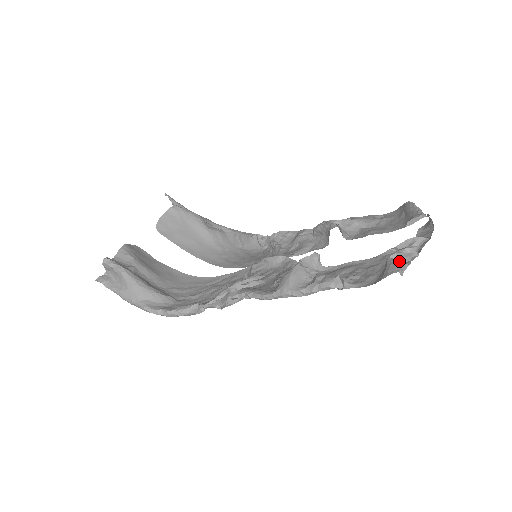
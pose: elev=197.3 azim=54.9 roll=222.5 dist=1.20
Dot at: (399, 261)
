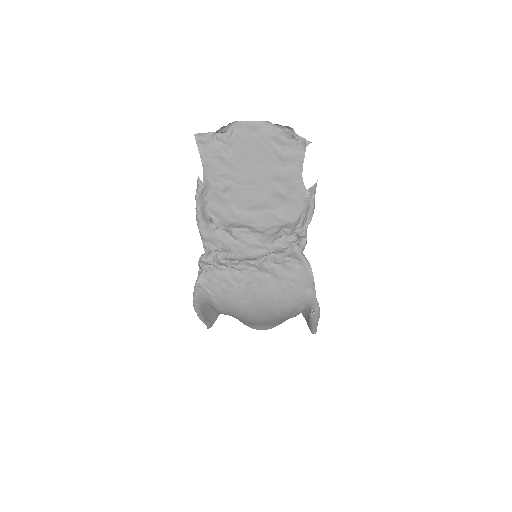
Dot at: (209, 136)
